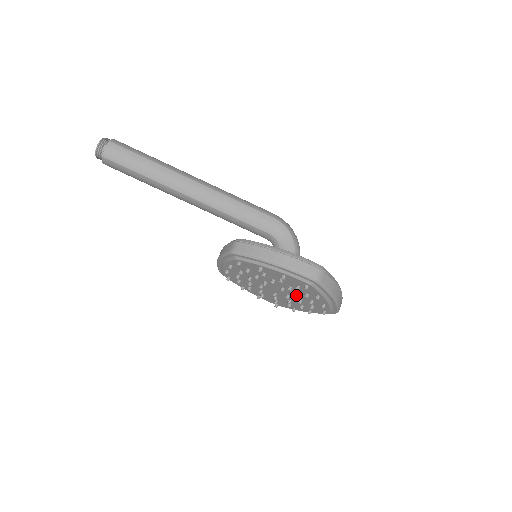
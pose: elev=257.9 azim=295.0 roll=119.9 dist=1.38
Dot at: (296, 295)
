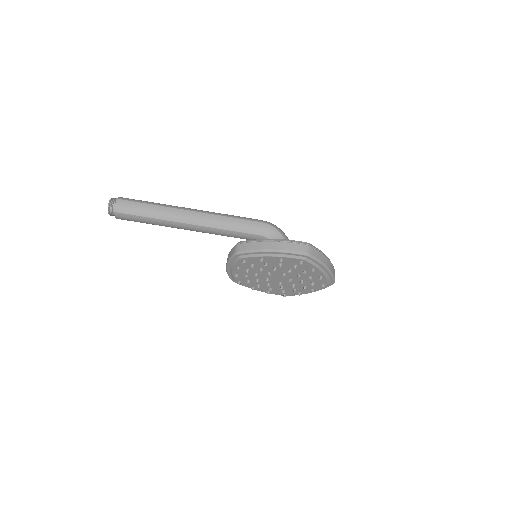
Dot at: (297, 276)
